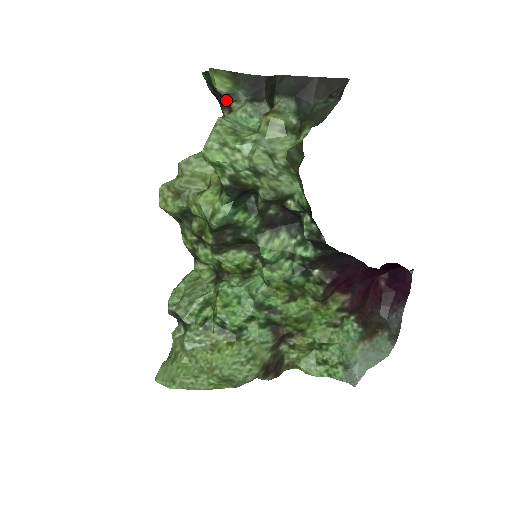
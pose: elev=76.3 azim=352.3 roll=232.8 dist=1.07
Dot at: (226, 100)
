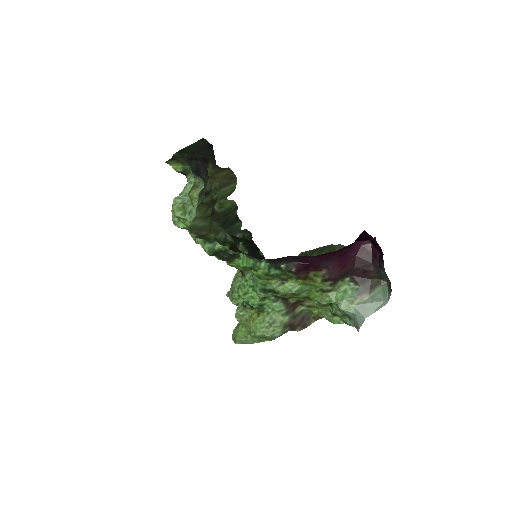
Dot at: occluded
